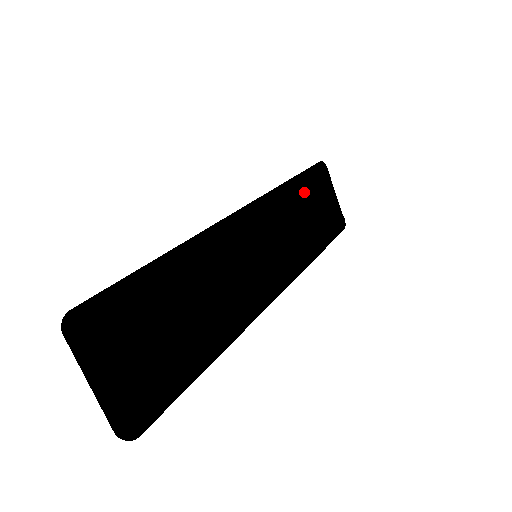
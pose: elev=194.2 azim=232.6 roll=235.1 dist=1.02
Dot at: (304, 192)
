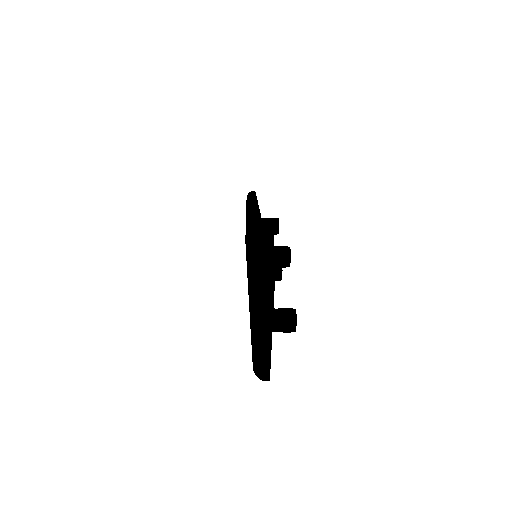
Dot at: occluded
